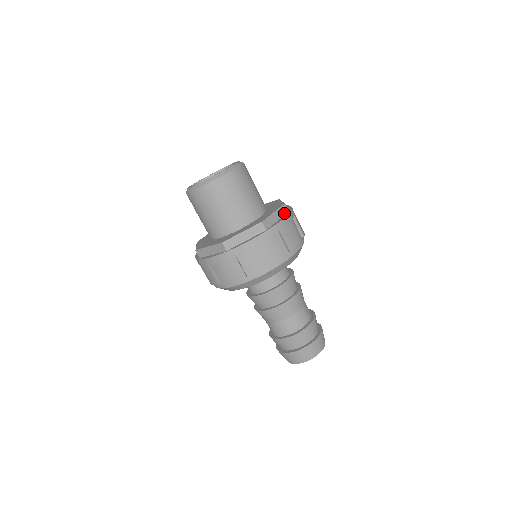
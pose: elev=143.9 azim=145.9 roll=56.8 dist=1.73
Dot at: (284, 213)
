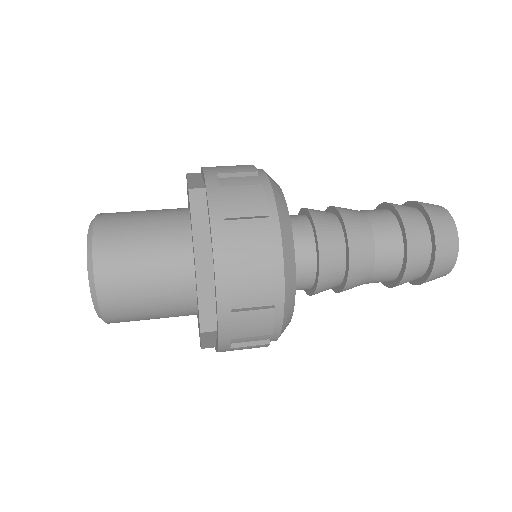
Dot at: (198, 176)
